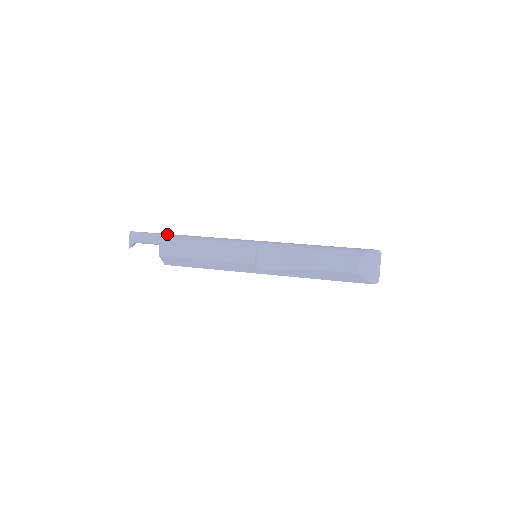
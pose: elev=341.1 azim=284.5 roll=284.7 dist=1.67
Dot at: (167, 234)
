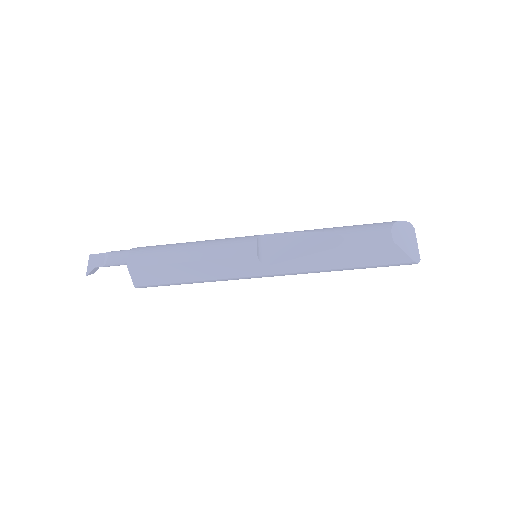
Dot at: occluded
